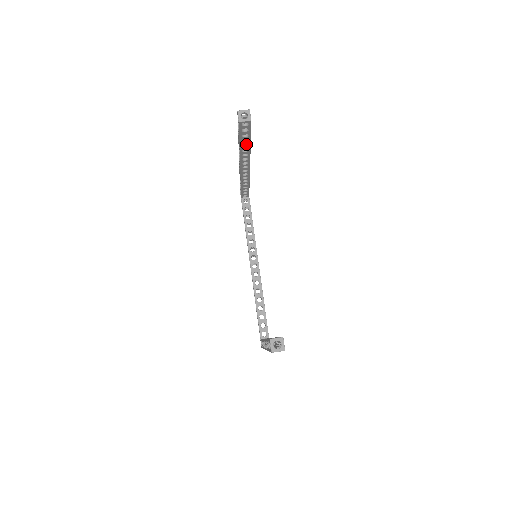
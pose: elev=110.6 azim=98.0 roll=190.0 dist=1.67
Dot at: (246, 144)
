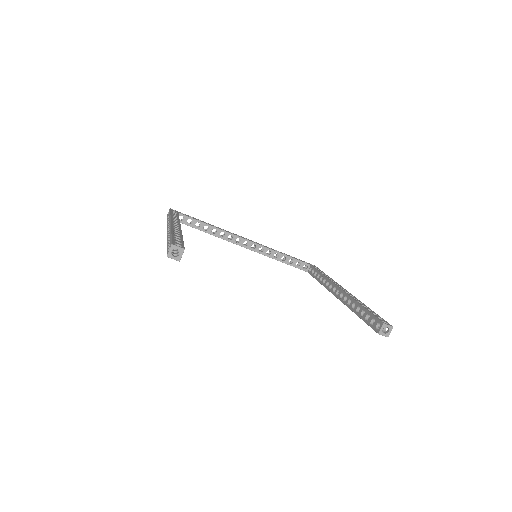
Dot at: occluded
